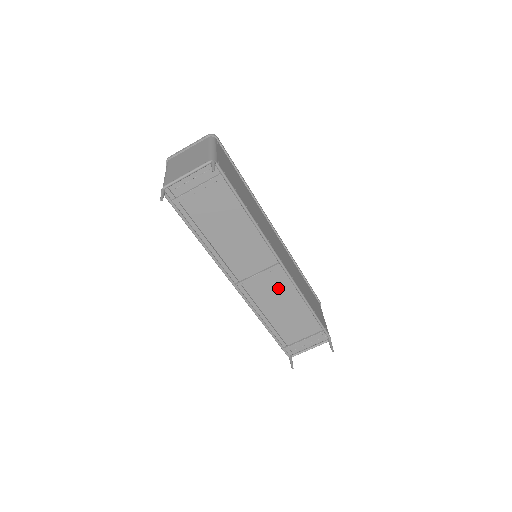
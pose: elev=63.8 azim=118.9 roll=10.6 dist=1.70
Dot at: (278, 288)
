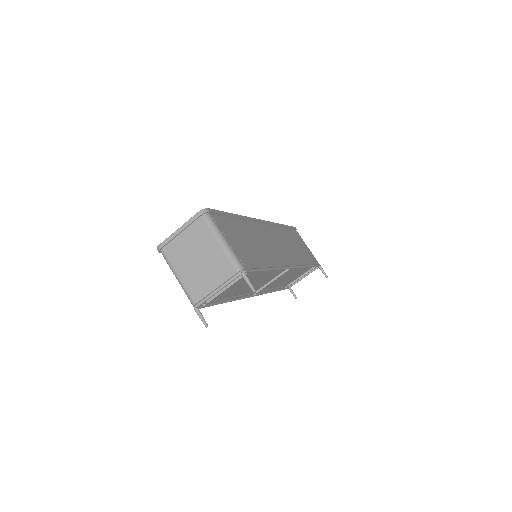
Dot at: (285, 274)
